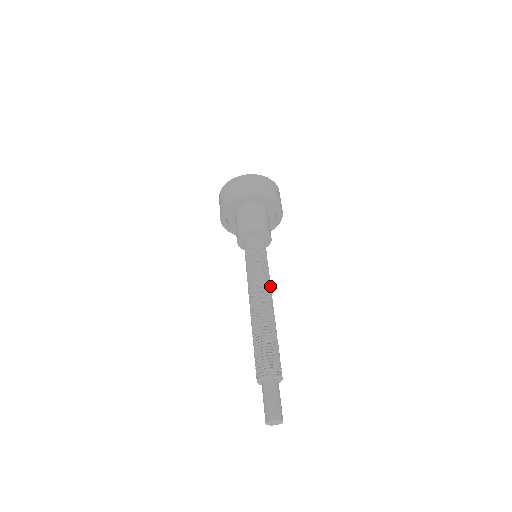
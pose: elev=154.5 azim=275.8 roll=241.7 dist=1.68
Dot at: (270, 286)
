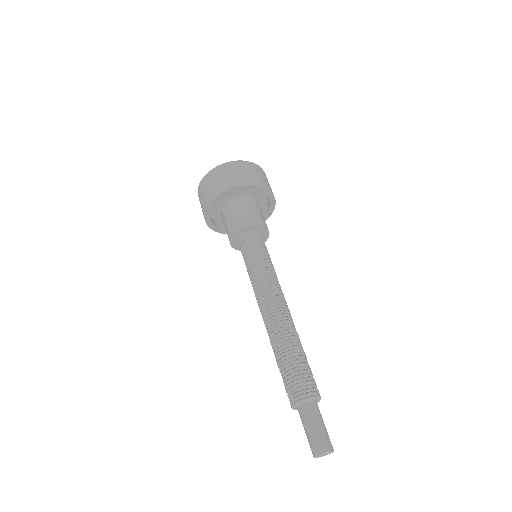
Dot at: occluded
